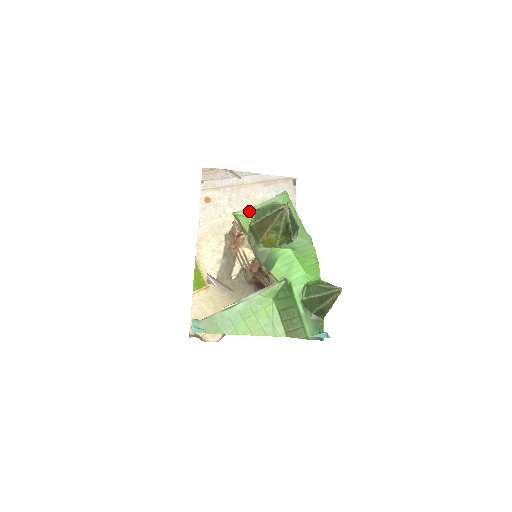
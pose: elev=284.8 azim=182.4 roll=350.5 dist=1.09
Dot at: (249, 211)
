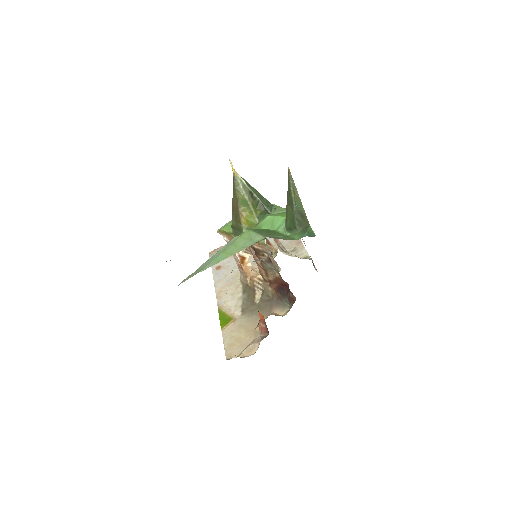
Dot at: (230, 222)
